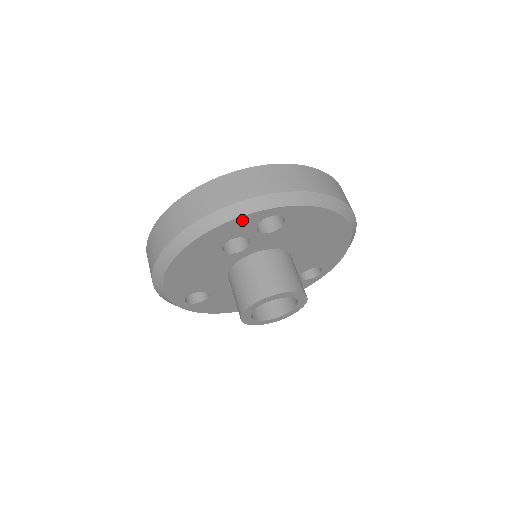
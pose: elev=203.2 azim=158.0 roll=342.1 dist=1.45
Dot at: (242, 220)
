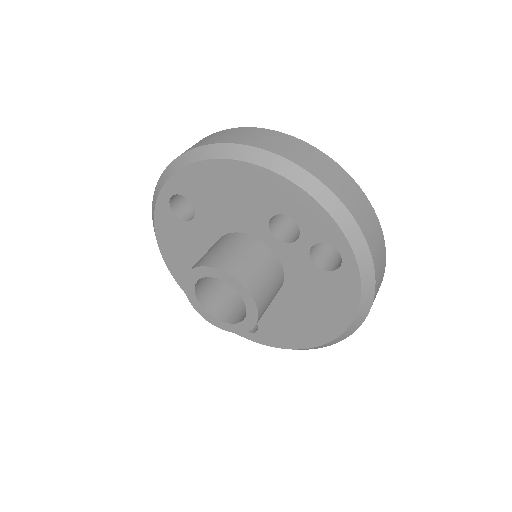
Dot at: (329, 224)
